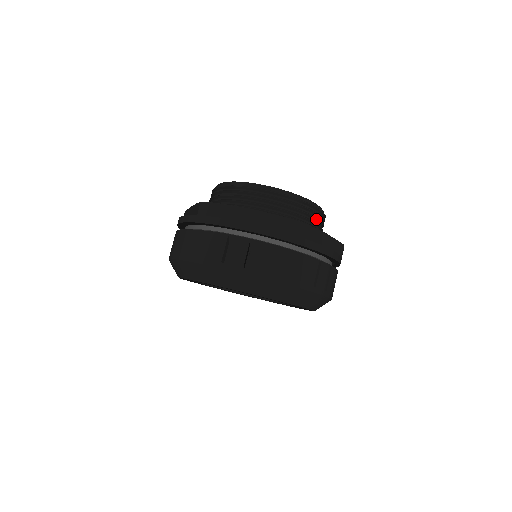
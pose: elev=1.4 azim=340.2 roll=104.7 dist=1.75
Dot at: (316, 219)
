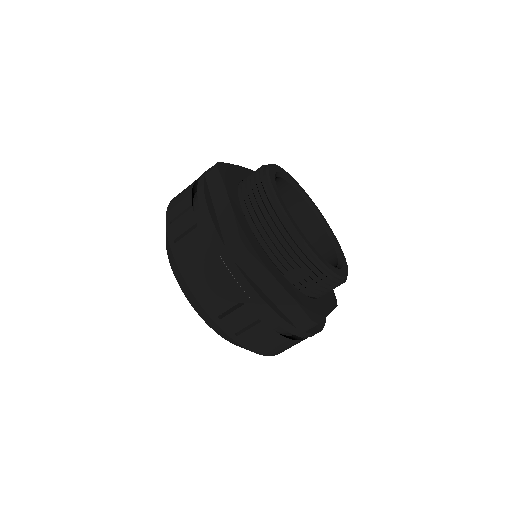
Dot at: (302, 268)
